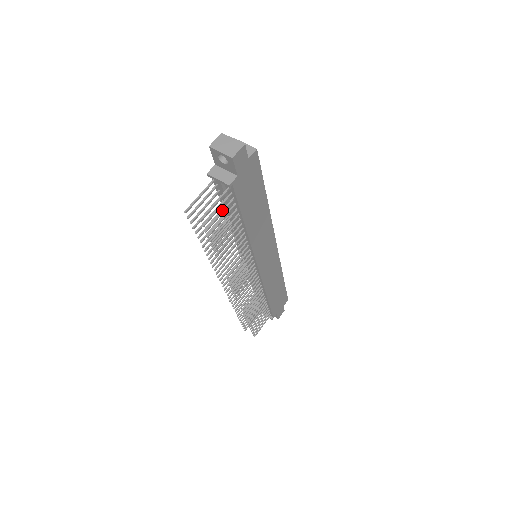
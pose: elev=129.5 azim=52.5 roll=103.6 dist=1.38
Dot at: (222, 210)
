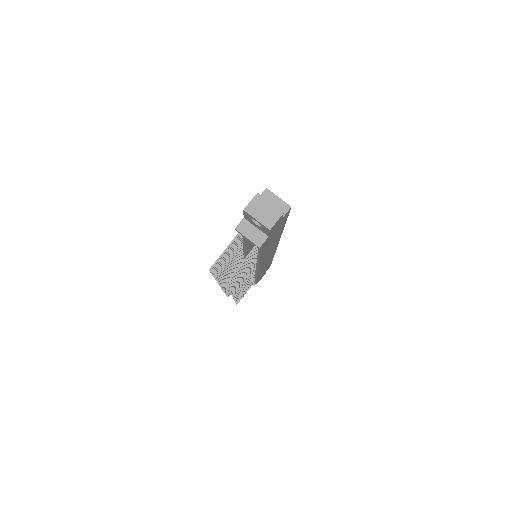
Dot at: occluded
